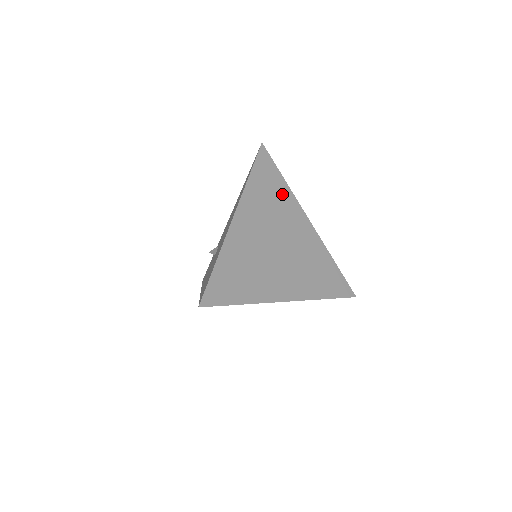
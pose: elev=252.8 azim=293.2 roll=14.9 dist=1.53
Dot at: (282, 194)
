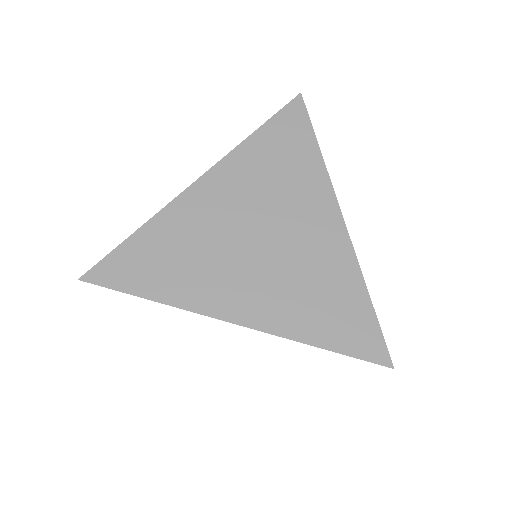
Dot at: (304, 167)
